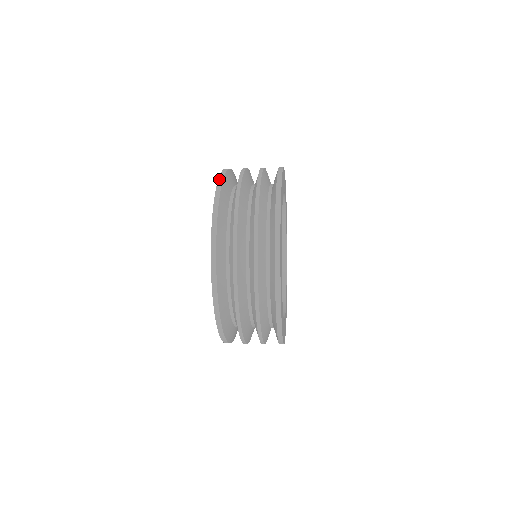
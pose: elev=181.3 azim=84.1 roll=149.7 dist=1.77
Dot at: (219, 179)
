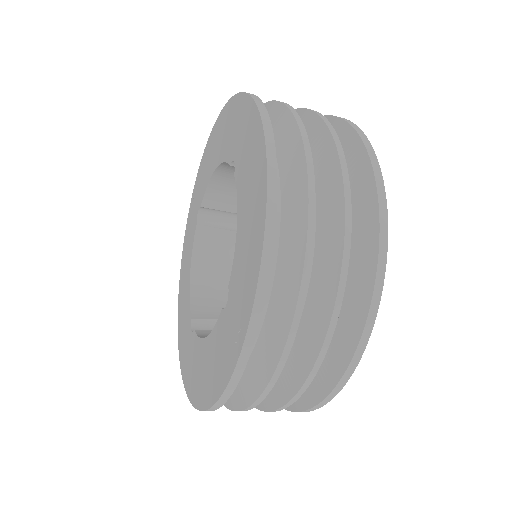
Dot at: (235, 95)
